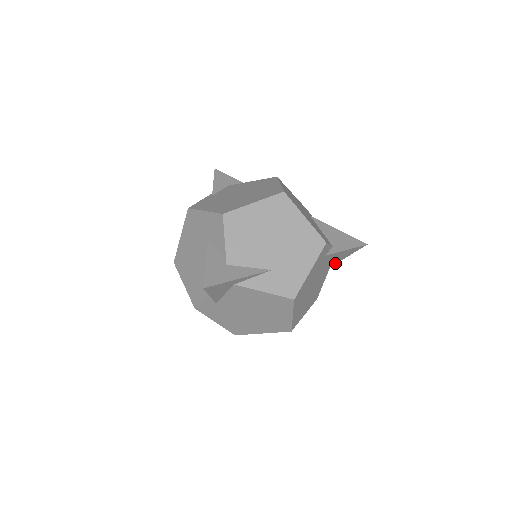
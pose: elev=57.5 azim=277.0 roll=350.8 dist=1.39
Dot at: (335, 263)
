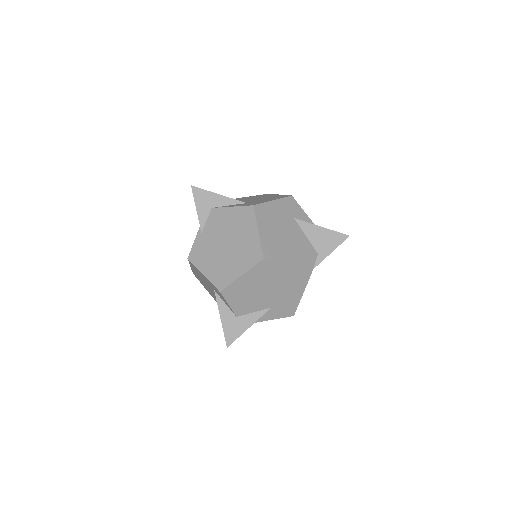
Dot at: occluded
